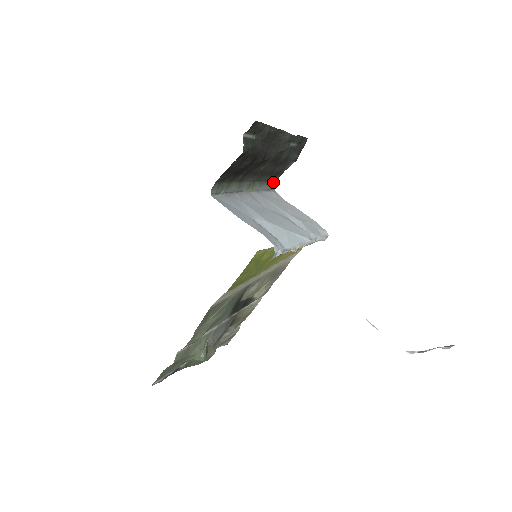
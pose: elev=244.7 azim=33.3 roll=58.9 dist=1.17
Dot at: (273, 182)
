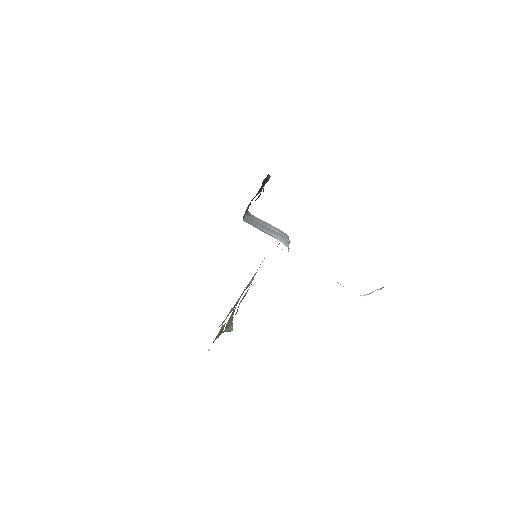
Dot at: occluded
